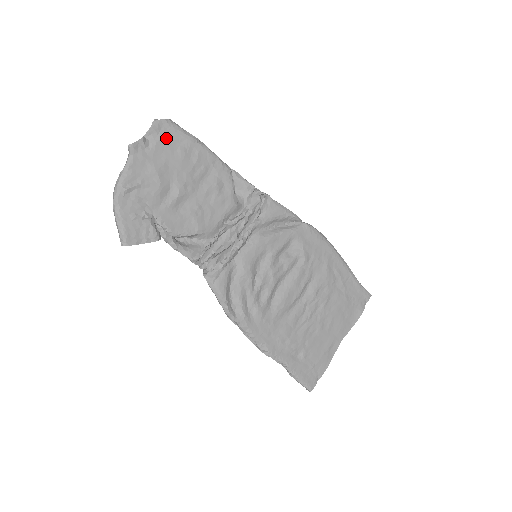
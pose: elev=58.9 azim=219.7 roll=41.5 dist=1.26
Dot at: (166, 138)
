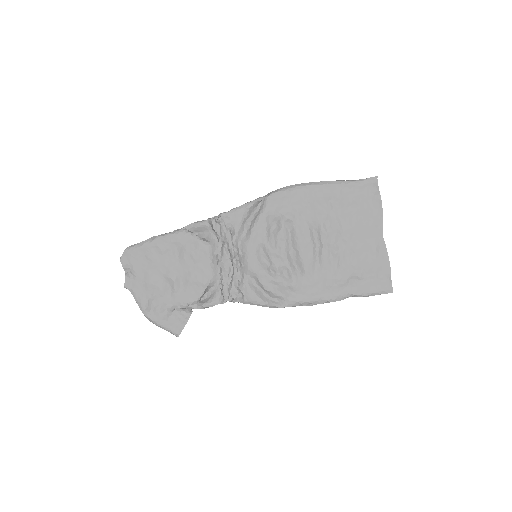
Dot at: (135, 261)
